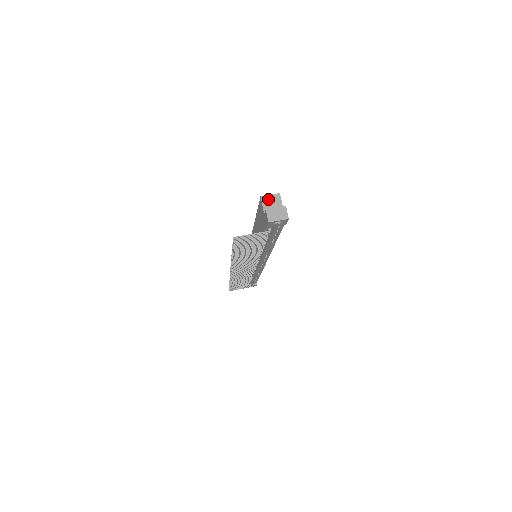
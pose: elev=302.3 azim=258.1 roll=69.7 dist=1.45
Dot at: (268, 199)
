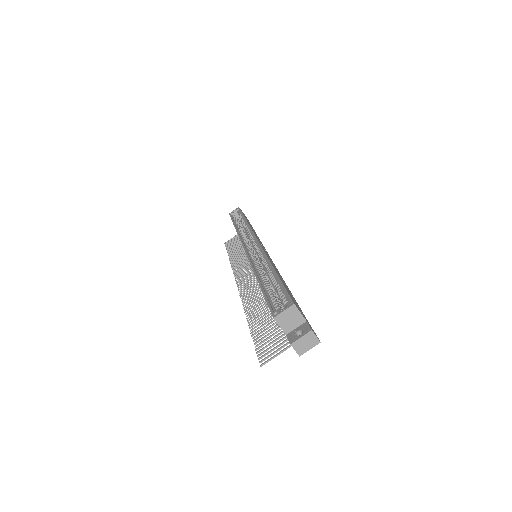
Dot at: (283, 317)
